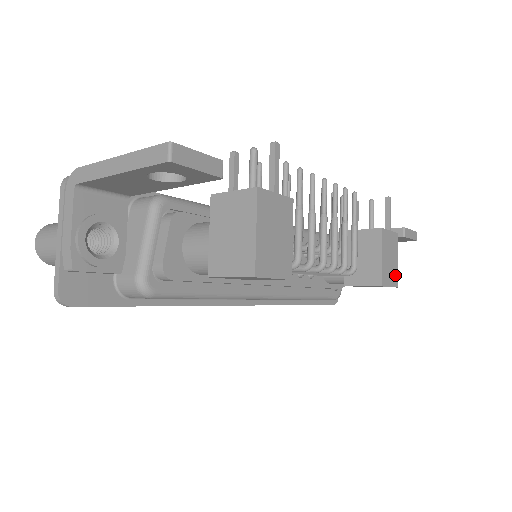
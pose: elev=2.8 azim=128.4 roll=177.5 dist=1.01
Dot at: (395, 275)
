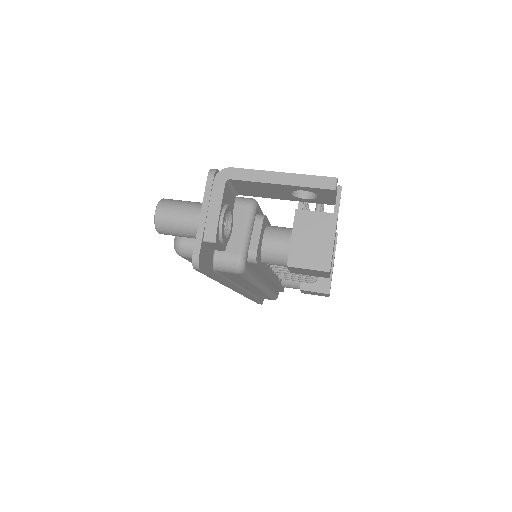
Dot at: (330, 288)
